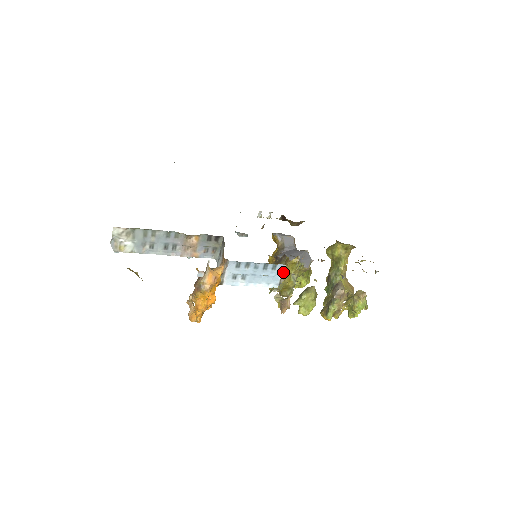
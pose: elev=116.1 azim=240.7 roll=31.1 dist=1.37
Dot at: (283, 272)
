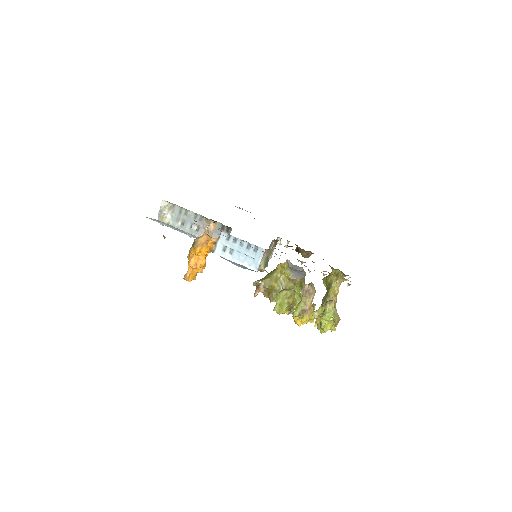
Dot at: (273, 273)
